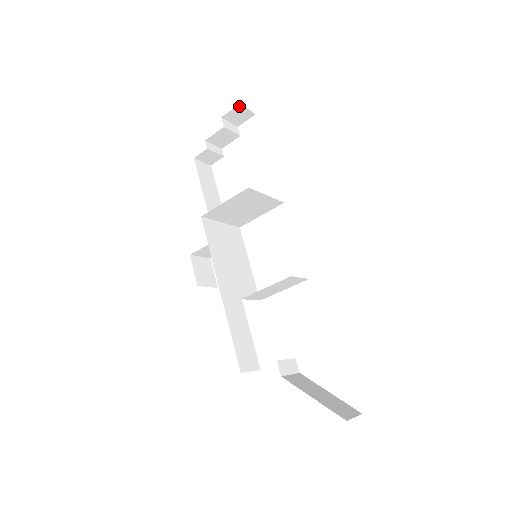
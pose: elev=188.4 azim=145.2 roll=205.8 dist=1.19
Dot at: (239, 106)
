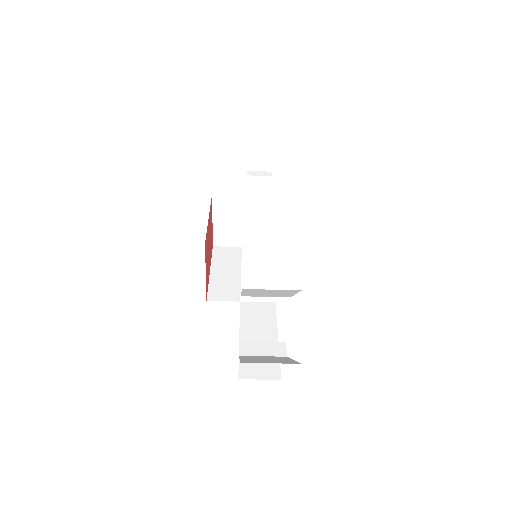
Dot at: (250, 152)
